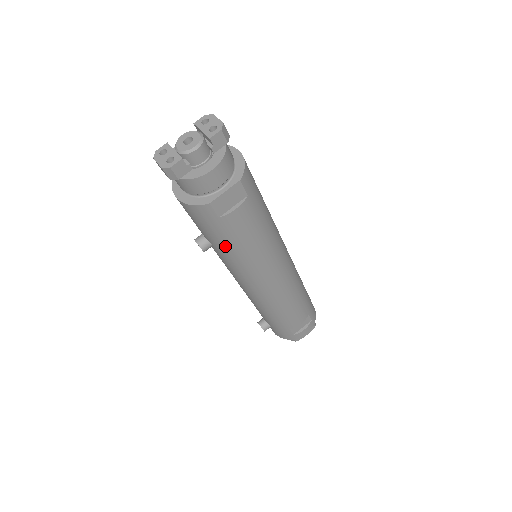
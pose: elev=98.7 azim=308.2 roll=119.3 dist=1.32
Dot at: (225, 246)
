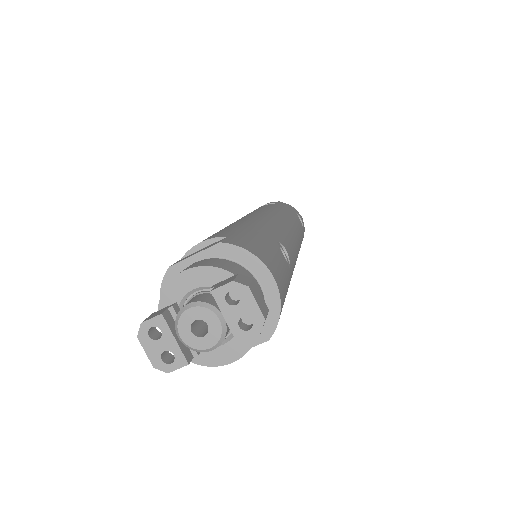
Dot at: occluded
